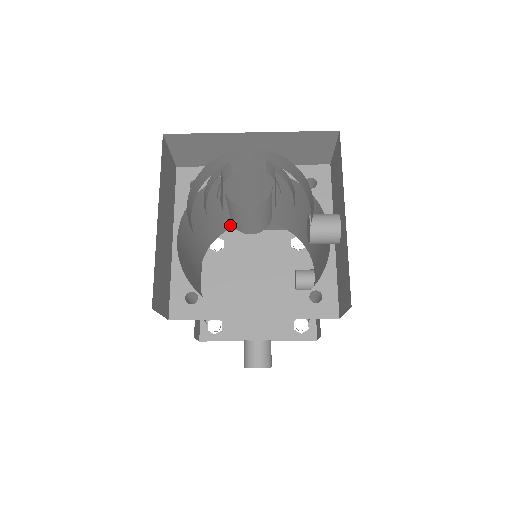
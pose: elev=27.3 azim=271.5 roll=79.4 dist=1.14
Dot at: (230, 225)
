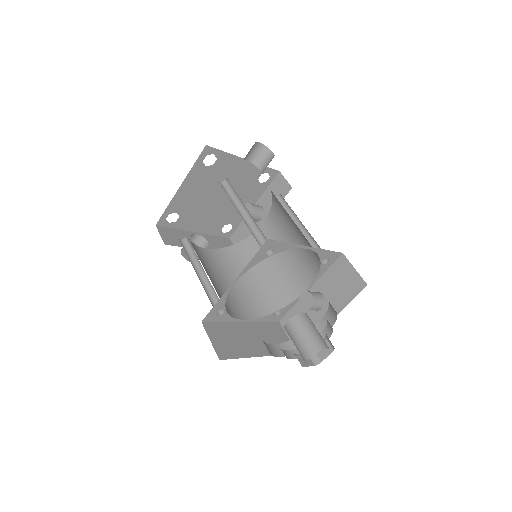
Dot at: occluded
